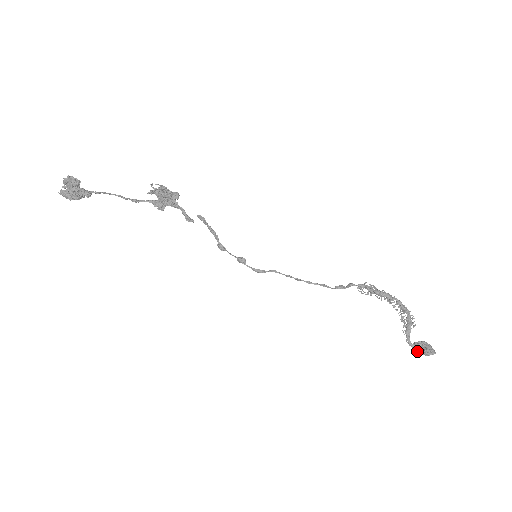
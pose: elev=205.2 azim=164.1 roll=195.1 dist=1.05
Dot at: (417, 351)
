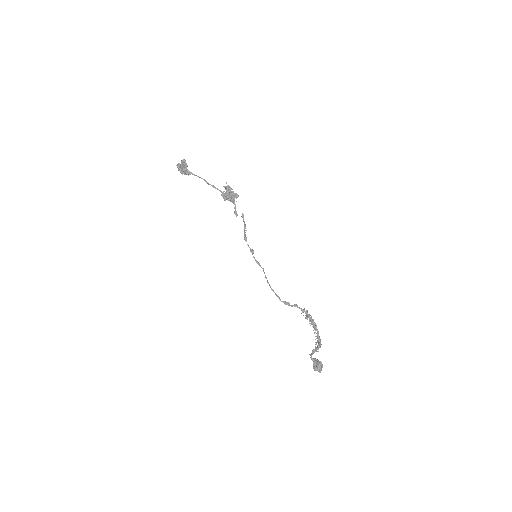
Dot at: (313, 364)
